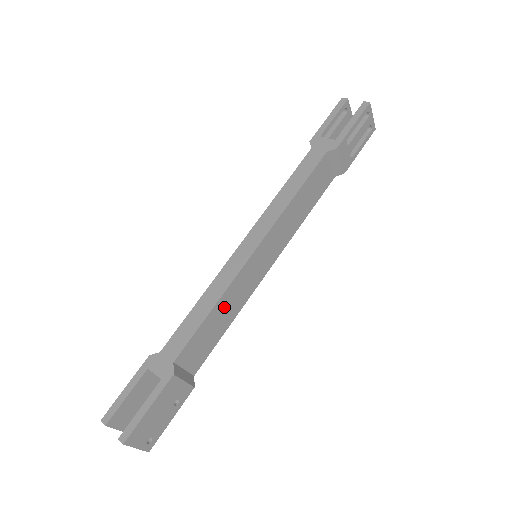
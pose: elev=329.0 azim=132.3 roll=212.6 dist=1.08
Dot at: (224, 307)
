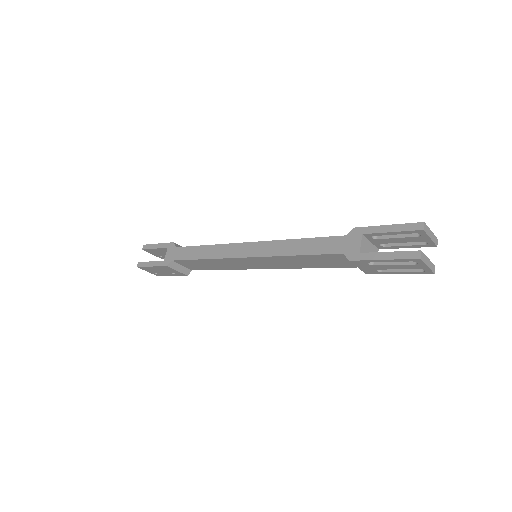
Dot at: (214, 263)
